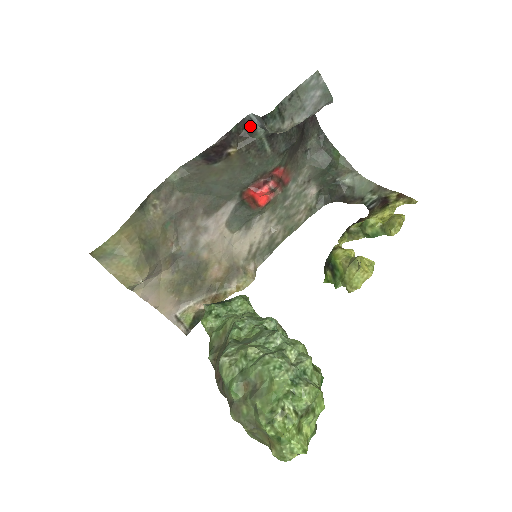
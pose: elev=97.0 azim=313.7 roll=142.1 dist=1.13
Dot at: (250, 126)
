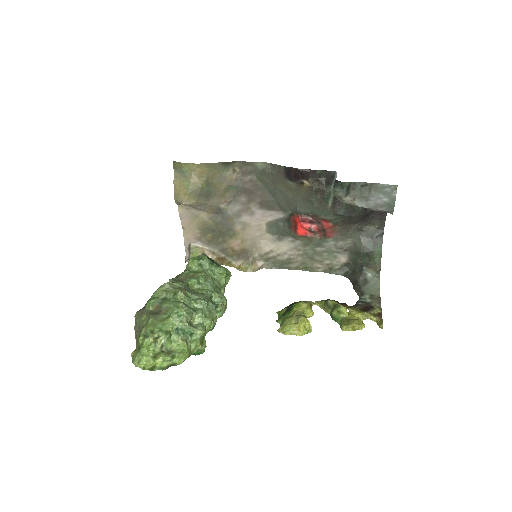
Dot at: (330, 179)
